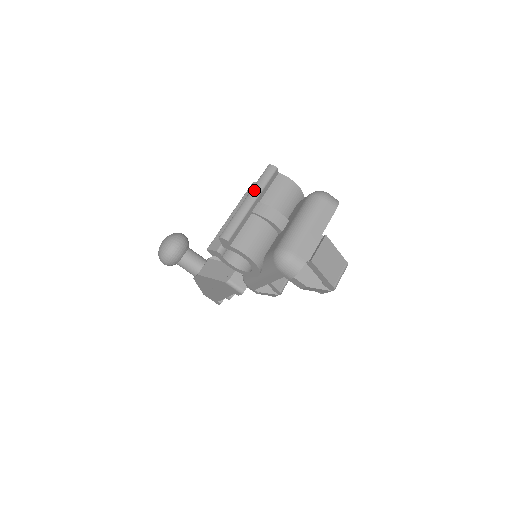
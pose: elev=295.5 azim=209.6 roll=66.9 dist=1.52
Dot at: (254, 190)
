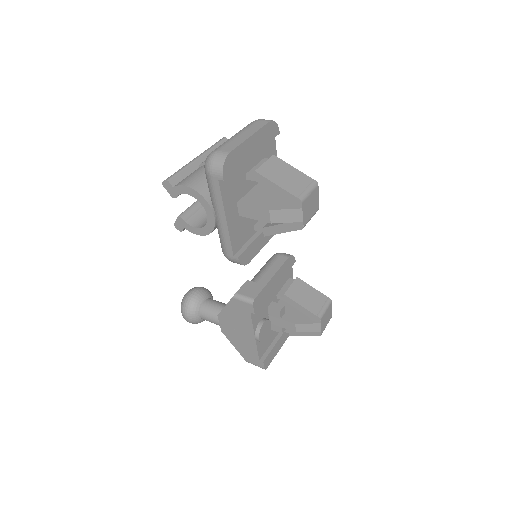
Dot at: (202, 153)
